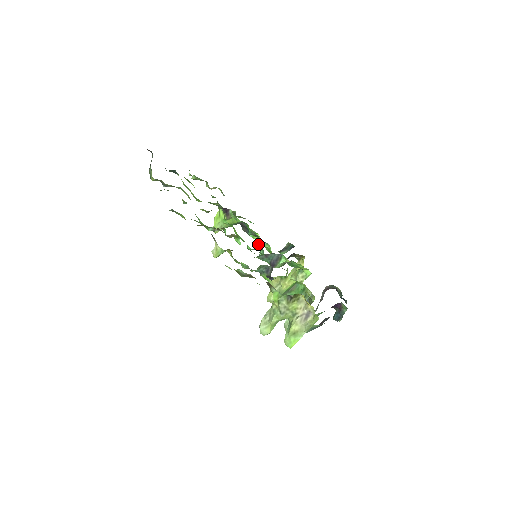
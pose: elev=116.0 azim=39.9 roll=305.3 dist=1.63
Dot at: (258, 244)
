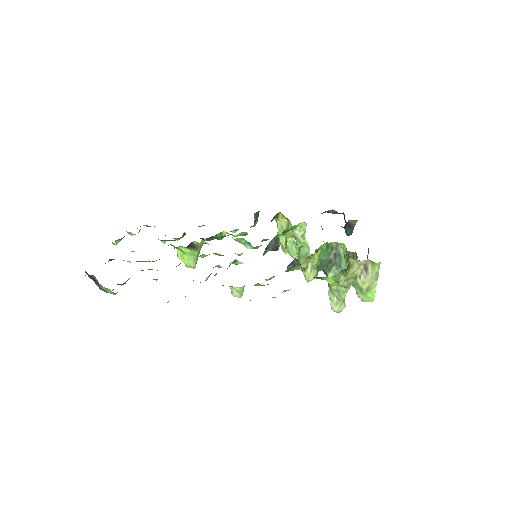
Dot at: occluded
